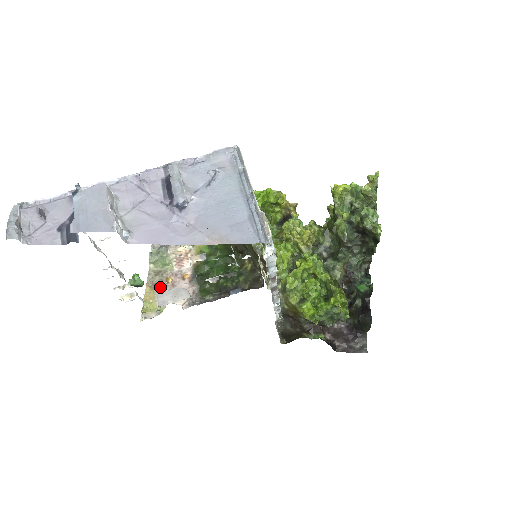
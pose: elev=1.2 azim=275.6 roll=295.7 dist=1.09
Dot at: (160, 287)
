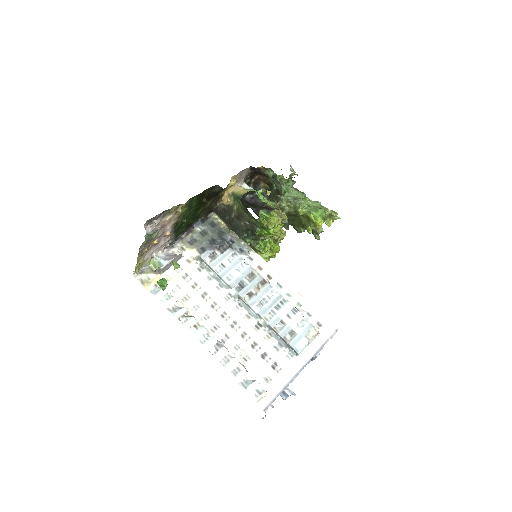
Dot at: (147, 250)
